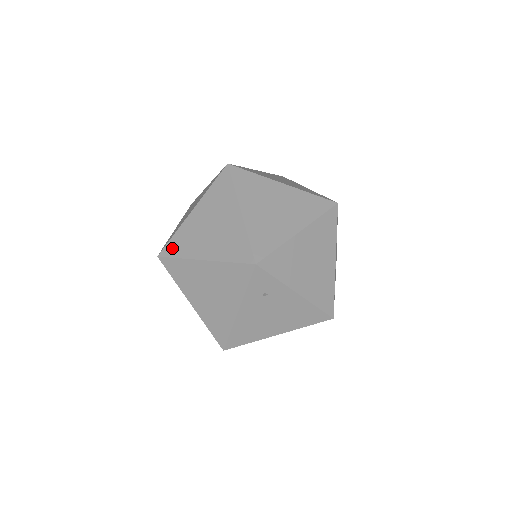
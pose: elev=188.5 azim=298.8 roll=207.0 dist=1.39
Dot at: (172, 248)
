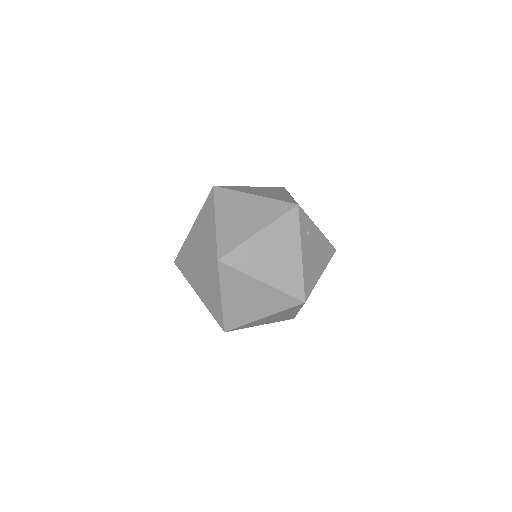
Dot at: (225, 246)
